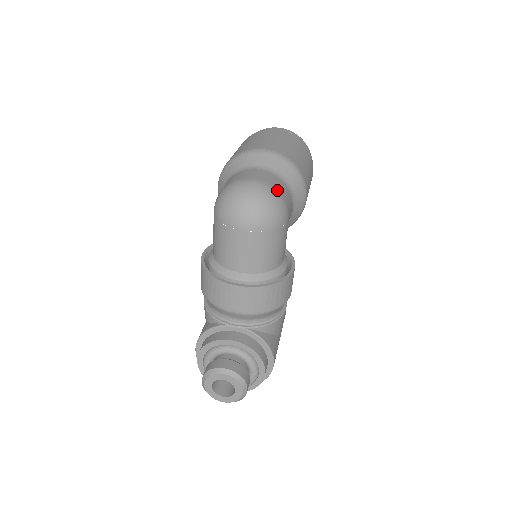
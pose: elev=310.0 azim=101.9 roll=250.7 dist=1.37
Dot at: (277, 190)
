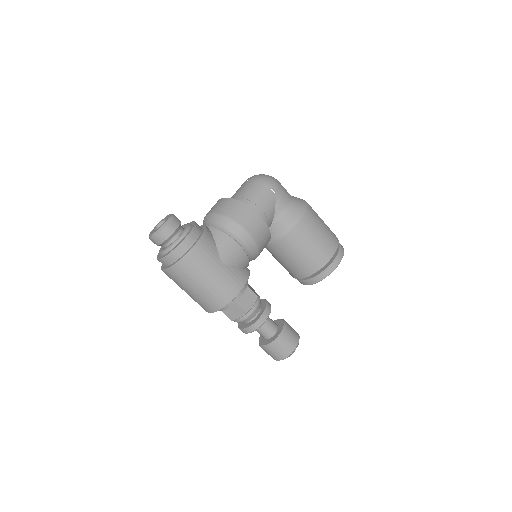
Dot at: (279, 182)
